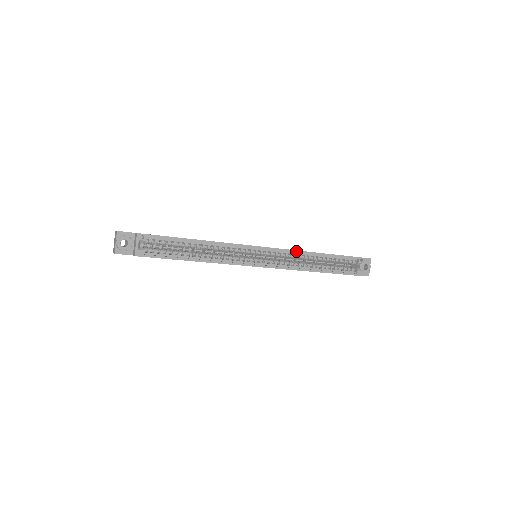
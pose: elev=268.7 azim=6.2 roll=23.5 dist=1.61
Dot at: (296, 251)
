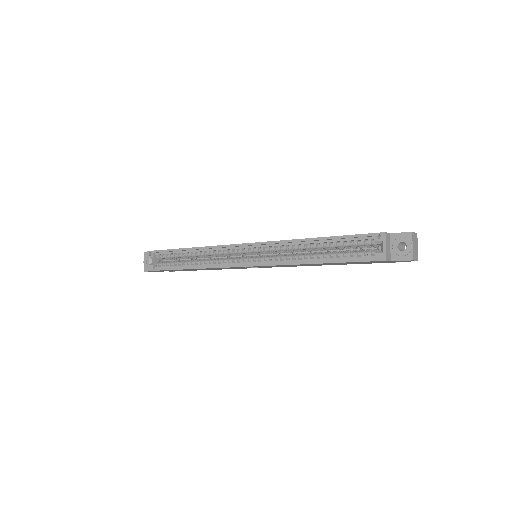
Dot at: (281, 241)
